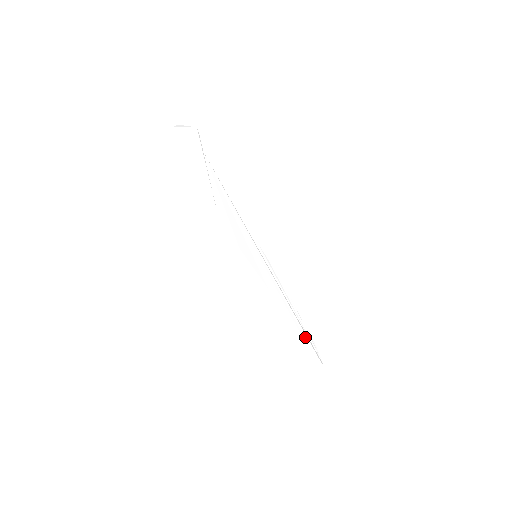
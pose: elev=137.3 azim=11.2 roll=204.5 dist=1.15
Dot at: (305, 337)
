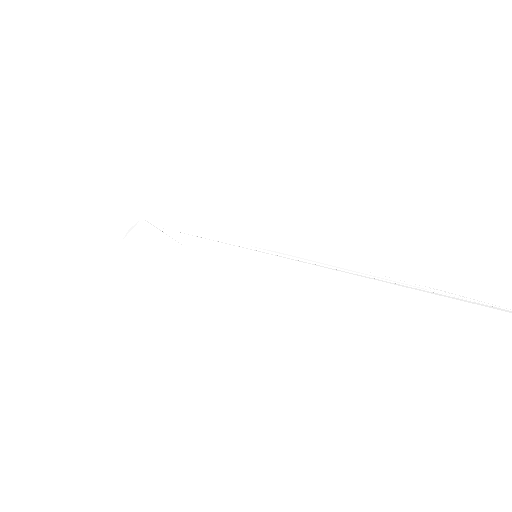
Dot at: (437, 298)
